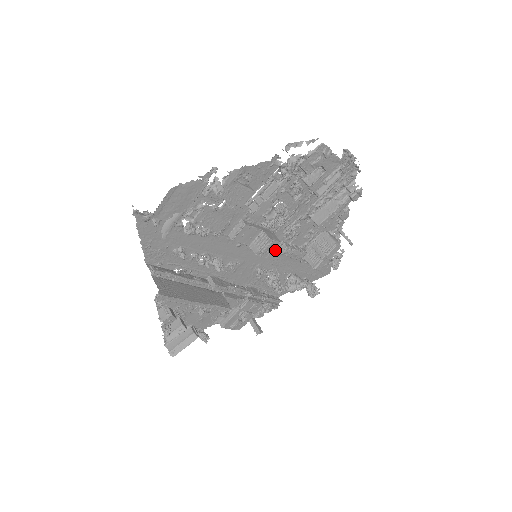
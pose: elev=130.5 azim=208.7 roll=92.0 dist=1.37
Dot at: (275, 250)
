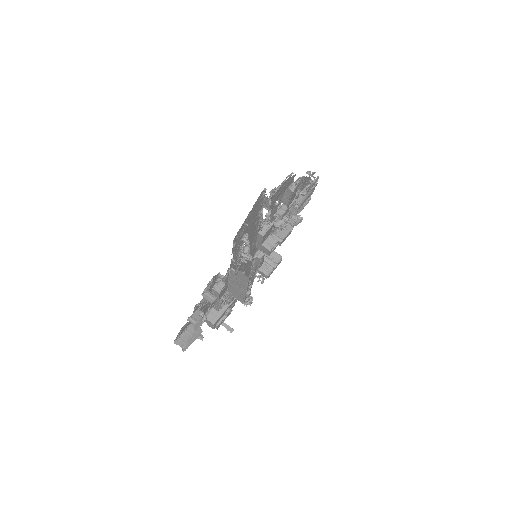
Dot at: (254, 256)
